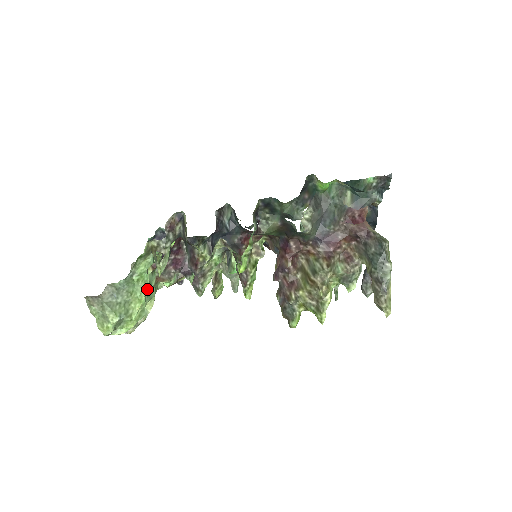
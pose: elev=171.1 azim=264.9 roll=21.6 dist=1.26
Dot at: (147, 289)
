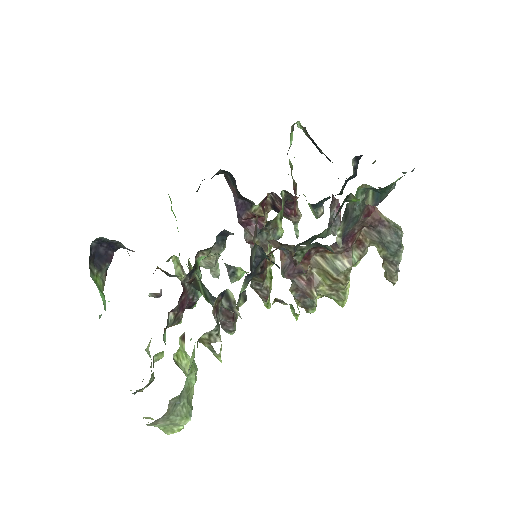
Dot at: (197, 370)
